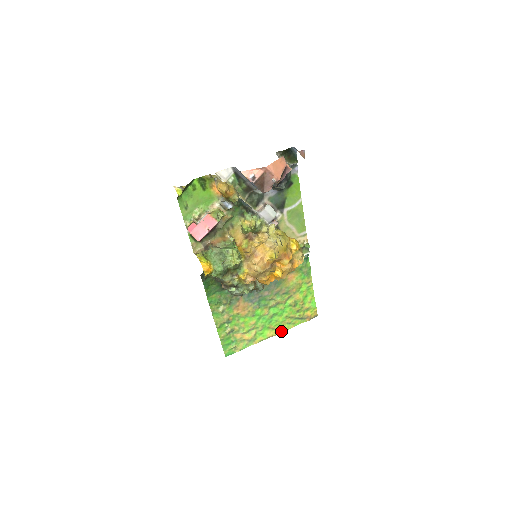
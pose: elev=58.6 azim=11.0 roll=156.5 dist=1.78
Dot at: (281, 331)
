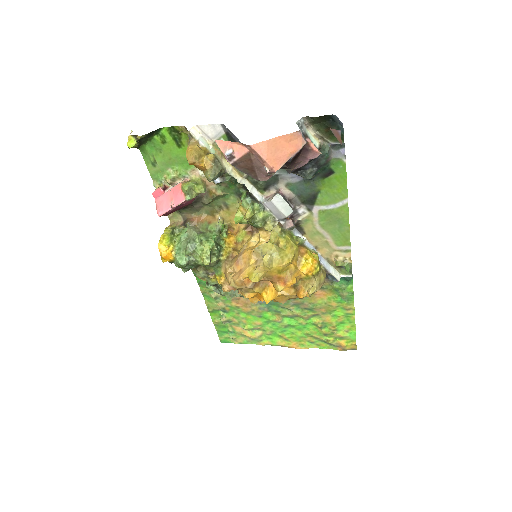
Dot at: (298, 346)
